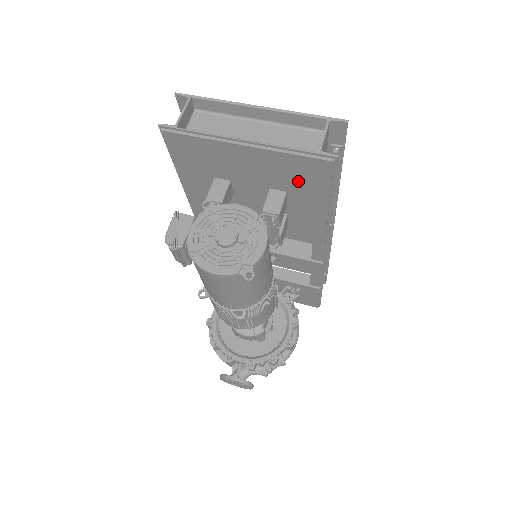
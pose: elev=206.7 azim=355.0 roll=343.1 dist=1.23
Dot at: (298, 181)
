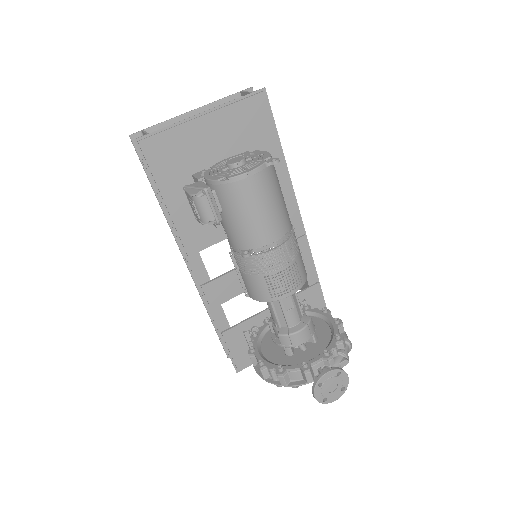
Dot at: (251, 131)
